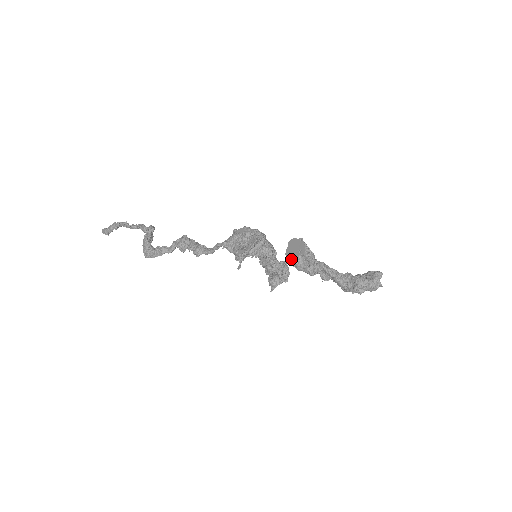
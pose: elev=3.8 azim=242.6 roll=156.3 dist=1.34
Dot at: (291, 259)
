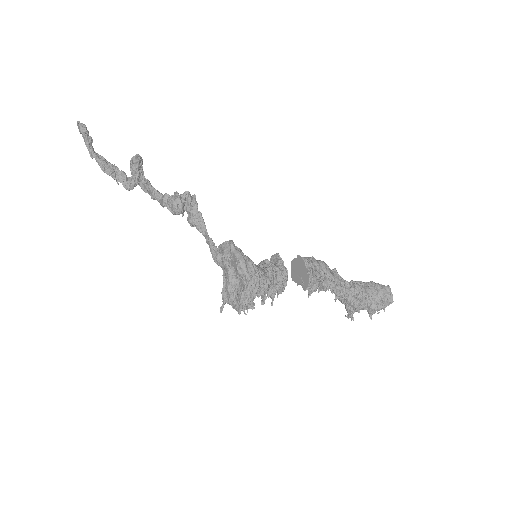
Dot at: (293, 276)
